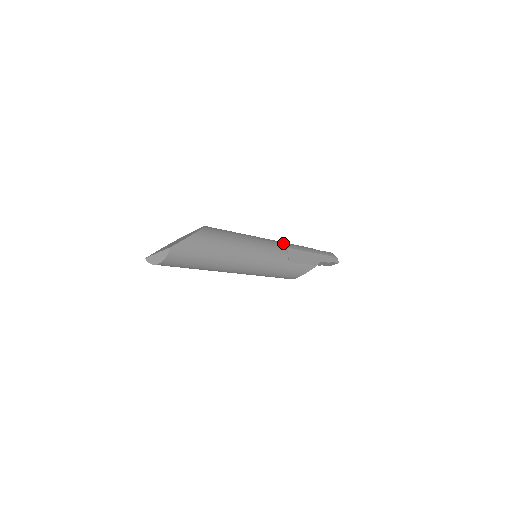
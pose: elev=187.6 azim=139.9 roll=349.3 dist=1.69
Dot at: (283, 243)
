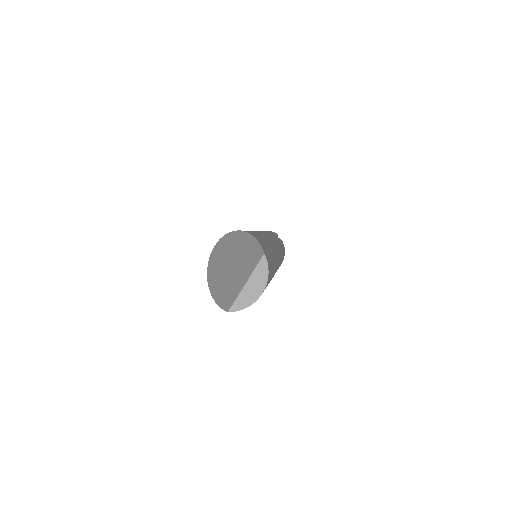
Dot at: occluded
